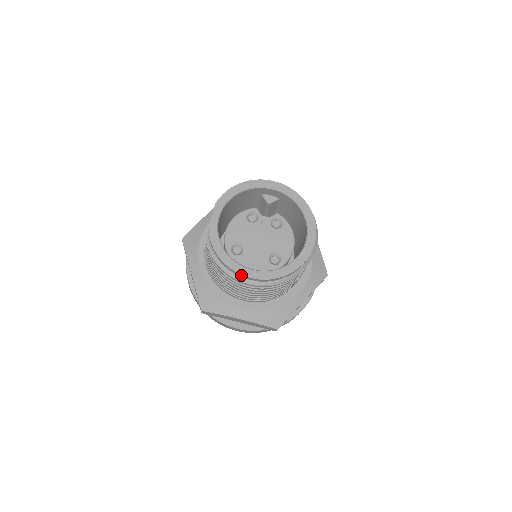
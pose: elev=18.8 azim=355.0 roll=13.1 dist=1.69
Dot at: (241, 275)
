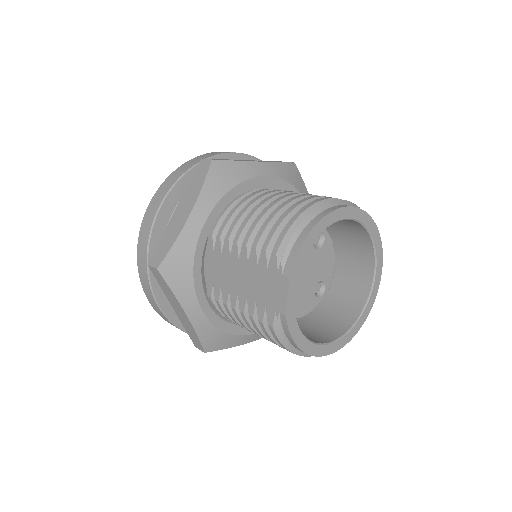
Dot at: (322, 355)
